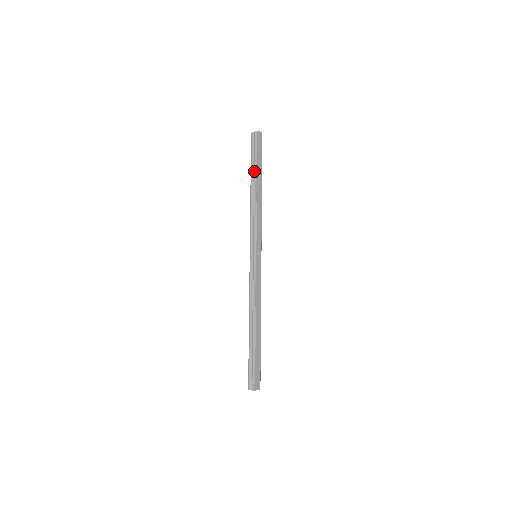
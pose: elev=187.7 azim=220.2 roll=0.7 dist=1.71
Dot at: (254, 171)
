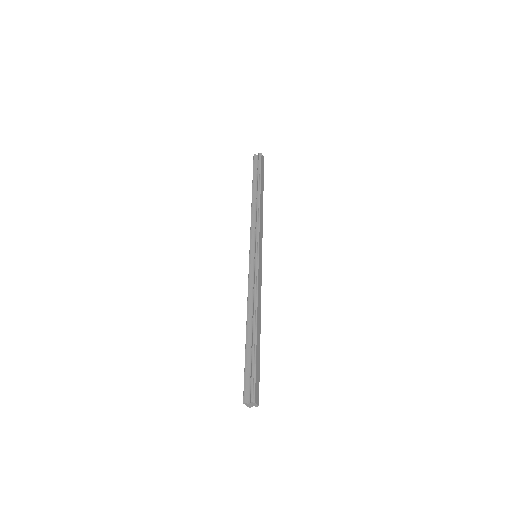
Dot at: (258, 181)
